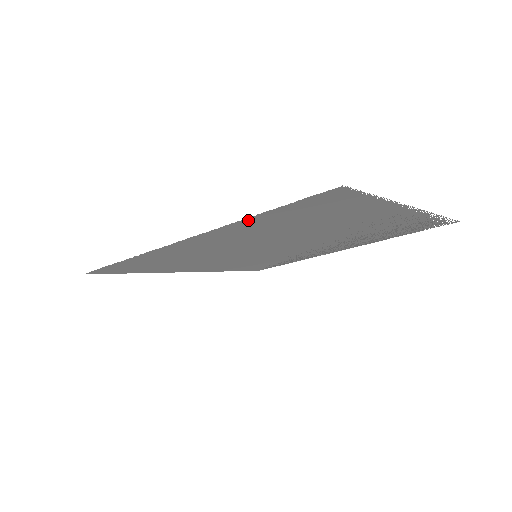
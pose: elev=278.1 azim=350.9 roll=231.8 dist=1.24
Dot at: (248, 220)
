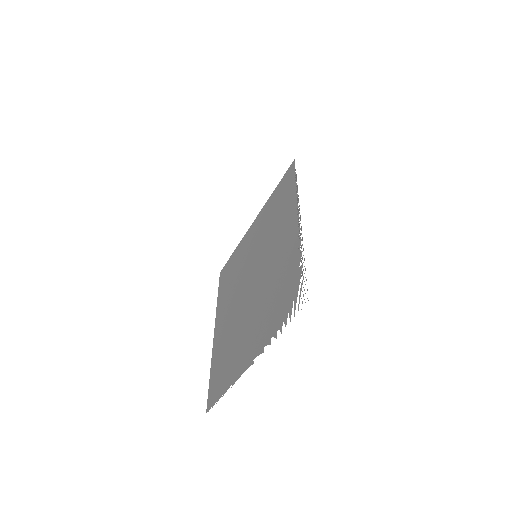
Dot at: (212, 366)
